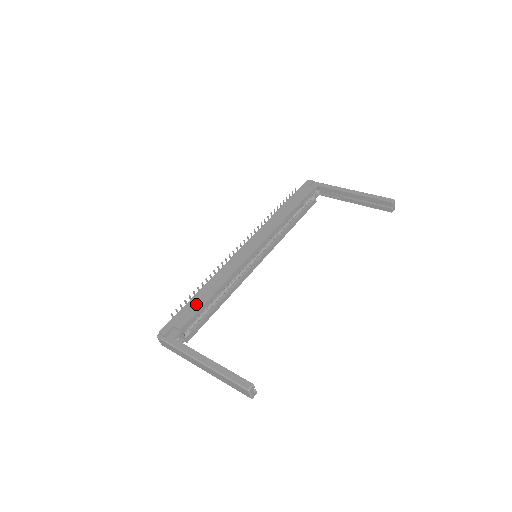
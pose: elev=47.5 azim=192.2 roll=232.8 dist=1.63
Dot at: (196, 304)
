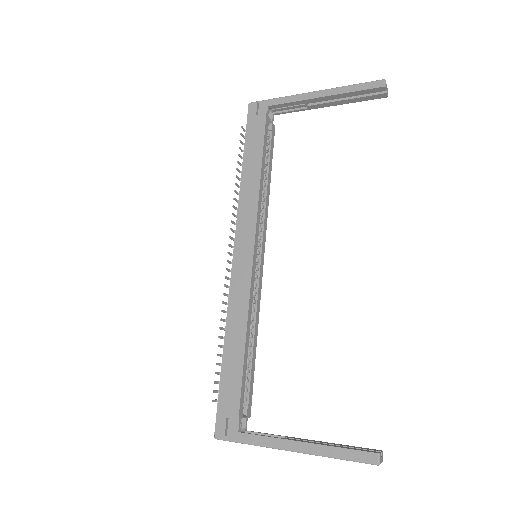
Dot at: (233, 372)
